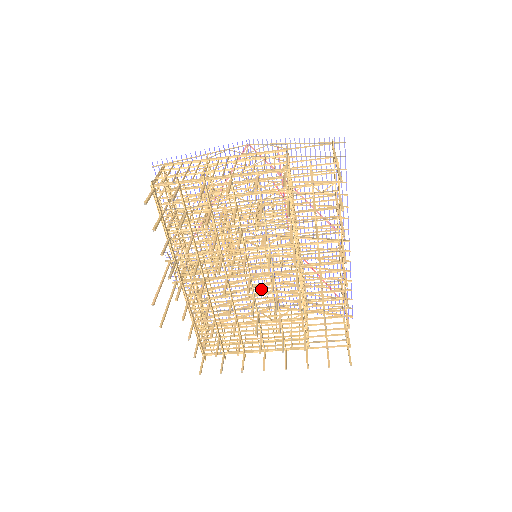
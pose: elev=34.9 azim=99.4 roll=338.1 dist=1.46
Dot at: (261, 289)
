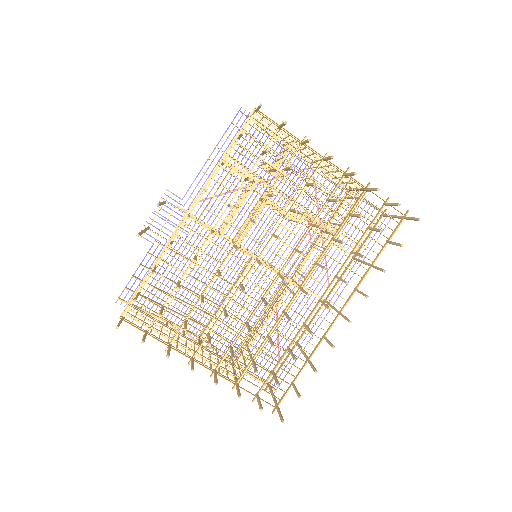
Dot at: (253, 282)
